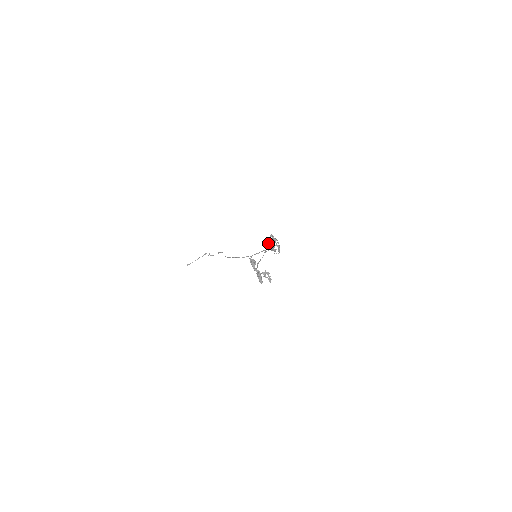
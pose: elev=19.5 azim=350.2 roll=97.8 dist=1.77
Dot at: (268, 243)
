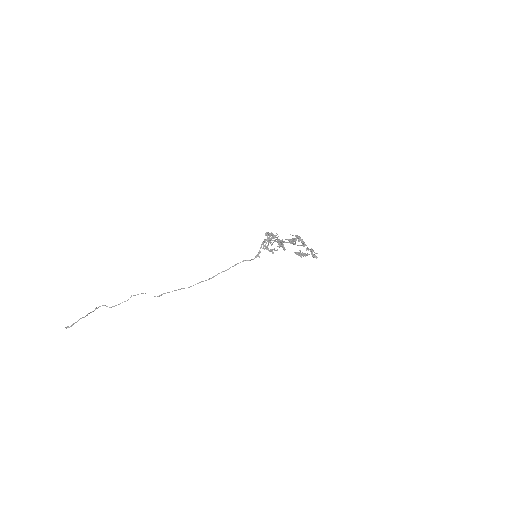
Dot at: (275, 237)
